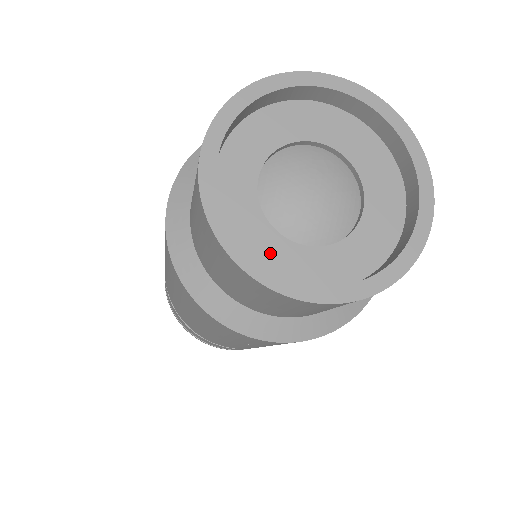
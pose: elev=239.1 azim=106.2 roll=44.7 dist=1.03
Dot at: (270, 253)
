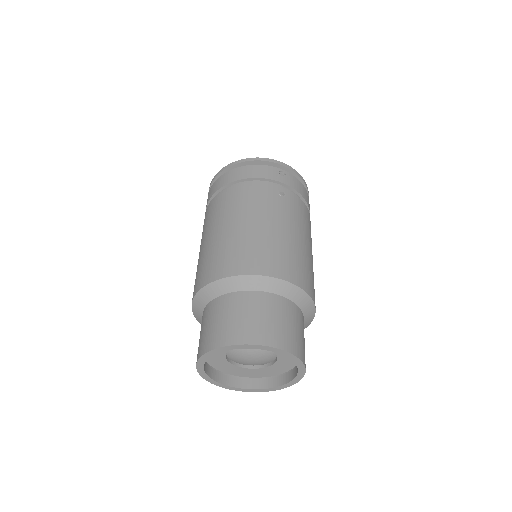
Dot at: (241, 372)
